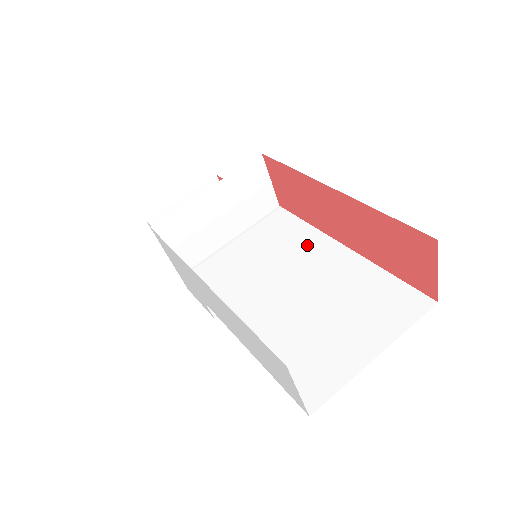
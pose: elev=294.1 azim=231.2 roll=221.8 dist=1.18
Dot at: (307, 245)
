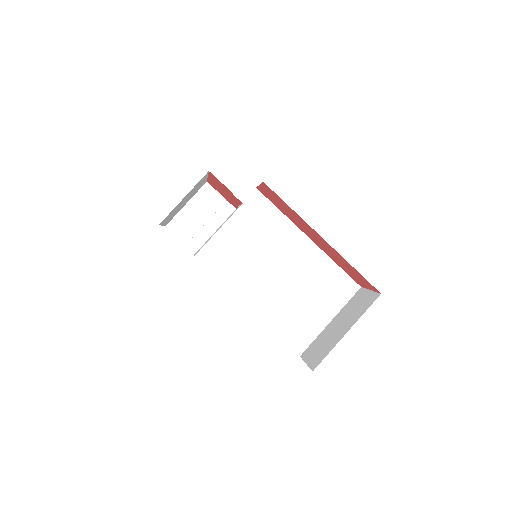
Dot at: (284, 236)
